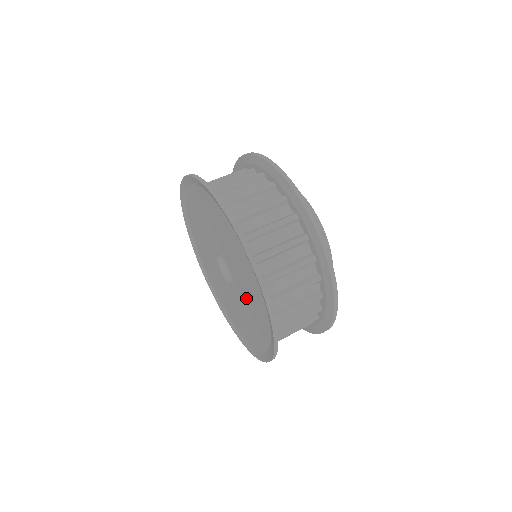
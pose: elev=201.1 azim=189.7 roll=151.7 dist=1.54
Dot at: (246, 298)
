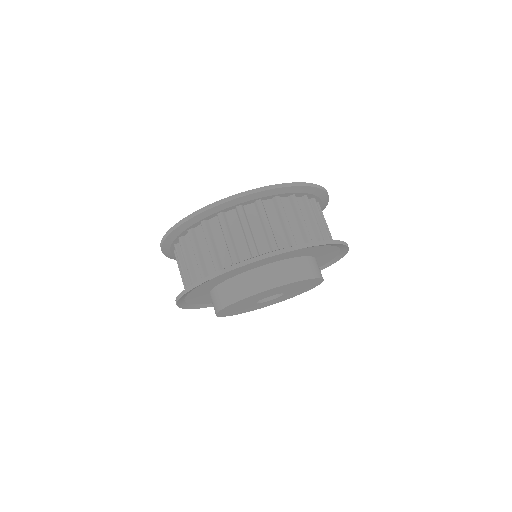
Dot at: occluded
